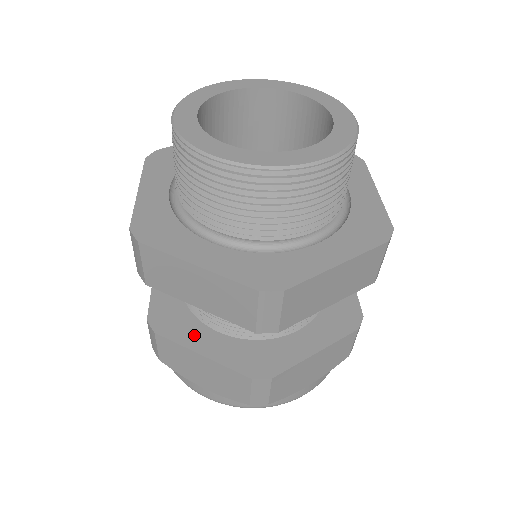
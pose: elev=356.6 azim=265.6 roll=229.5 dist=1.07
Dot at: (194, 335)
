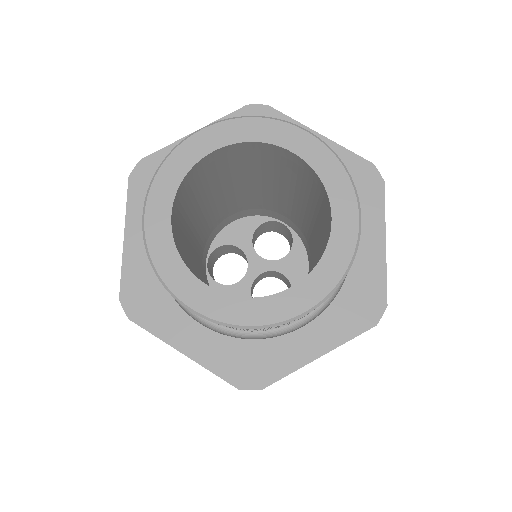
Dot at: occluded
